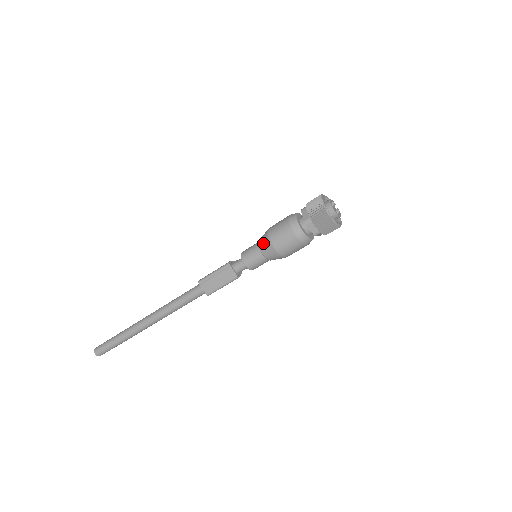
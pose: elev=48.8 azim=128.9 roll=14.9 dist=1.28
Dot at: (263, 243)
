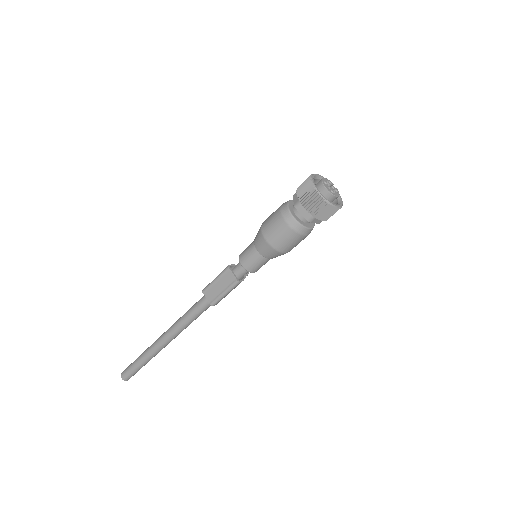
Dot at: (257, 238)
